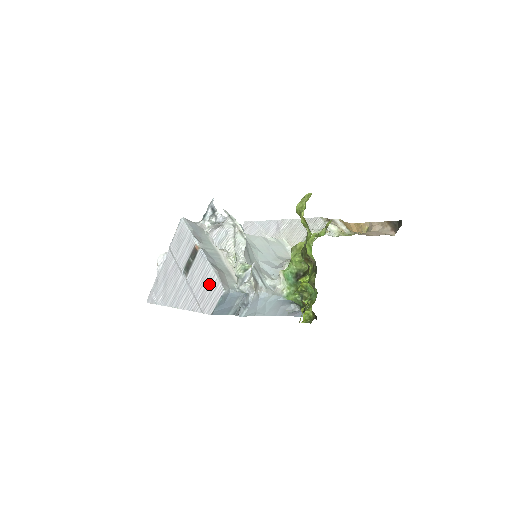
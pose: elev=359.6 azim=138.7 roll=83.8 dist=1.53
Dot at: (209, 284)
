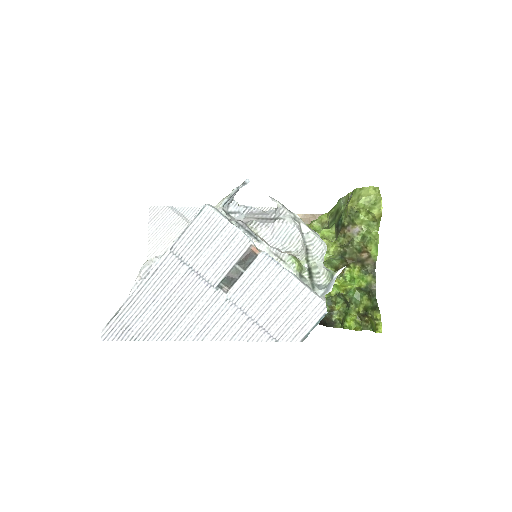
Dot at: (292, 300)
